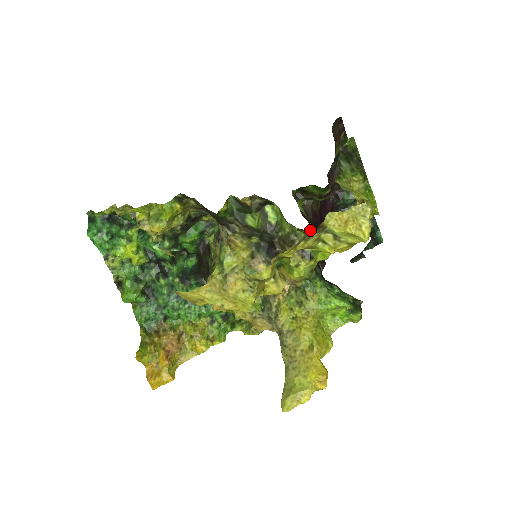
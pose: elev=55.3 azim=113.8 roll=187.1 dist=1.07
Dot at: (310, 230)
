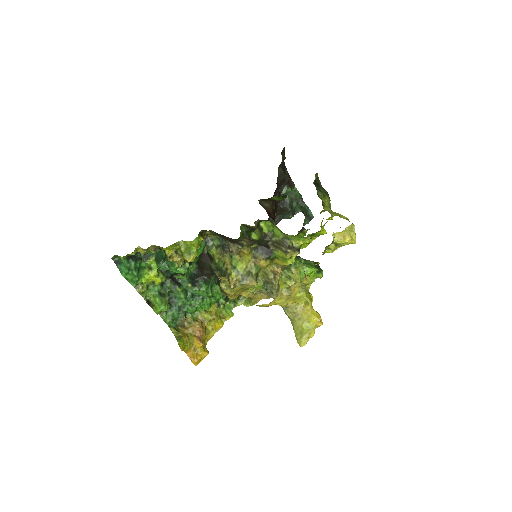
Dot at: (326, 246)
